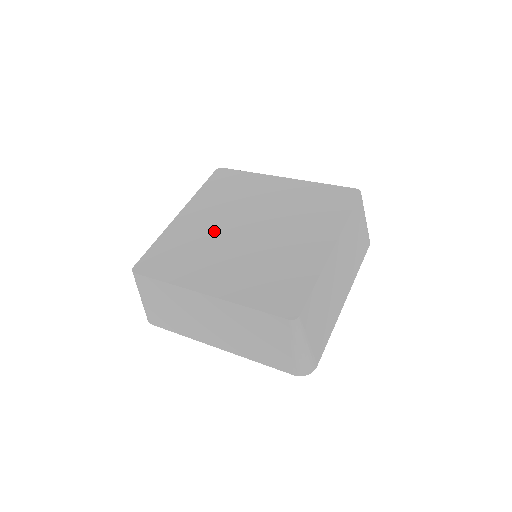
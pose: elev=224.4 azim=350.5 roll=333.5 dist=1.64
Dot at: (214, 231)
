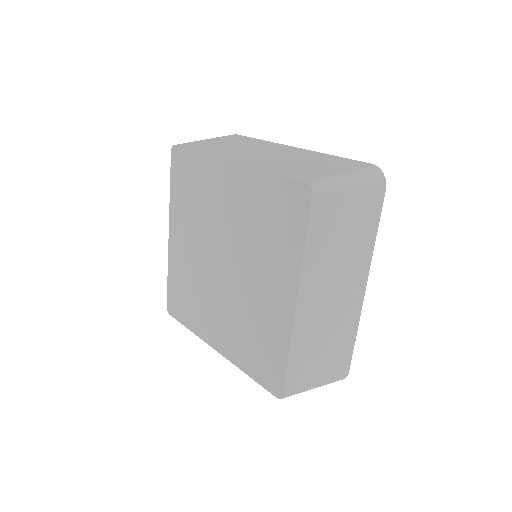
Dot at: (199, 264)
